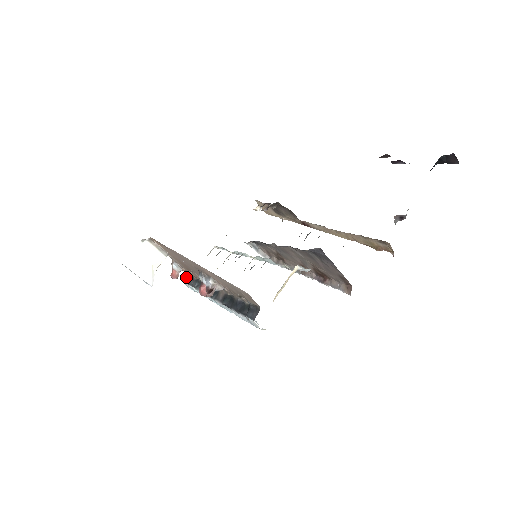
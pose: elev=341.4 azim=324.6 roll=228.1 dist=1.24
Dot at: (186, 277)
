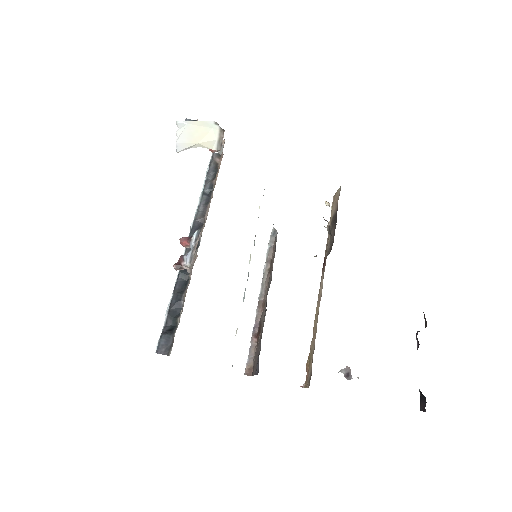
Dot at: (216, 161)
